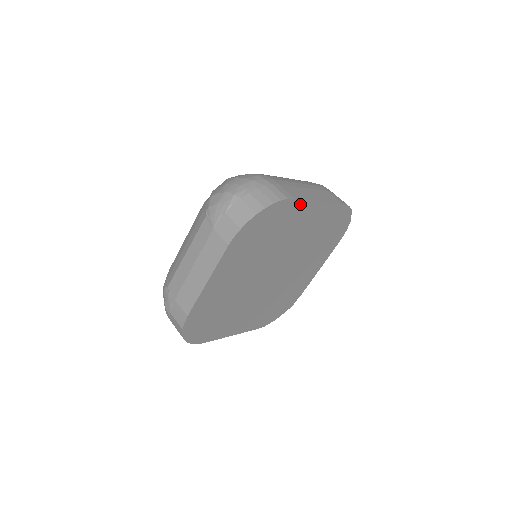
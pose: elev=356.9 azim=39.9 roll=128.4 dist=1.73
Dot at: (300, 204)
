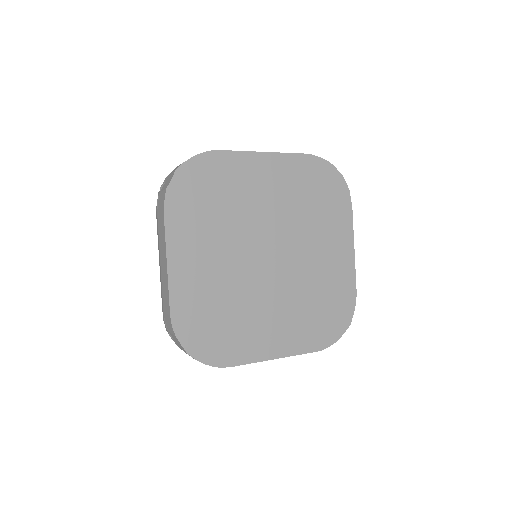
Dot at: (233, 157)
